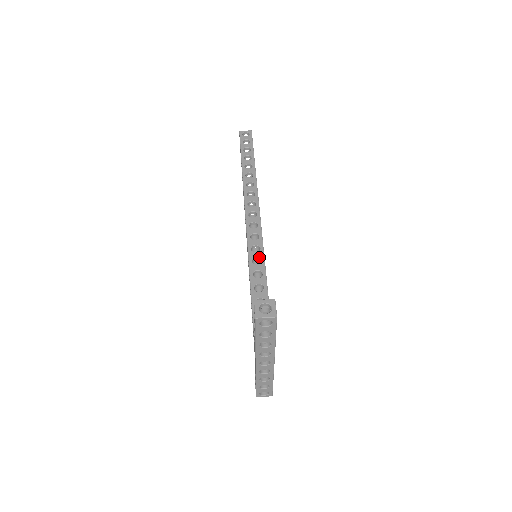
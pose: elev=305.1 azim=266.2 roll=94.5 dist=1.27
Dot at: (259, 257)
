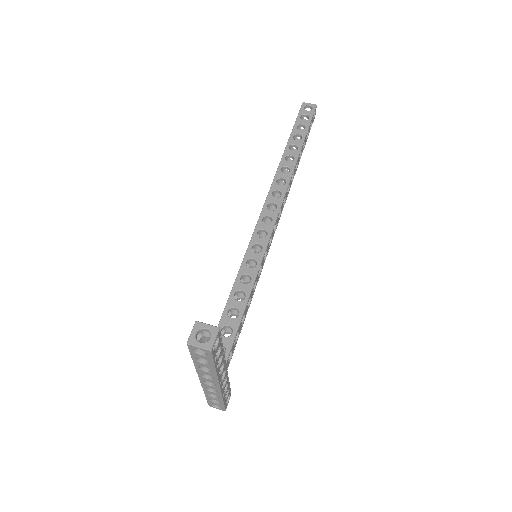
Dot at: (256, 259)
